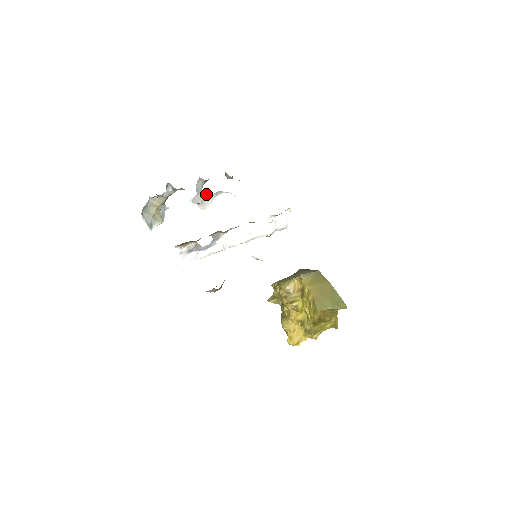
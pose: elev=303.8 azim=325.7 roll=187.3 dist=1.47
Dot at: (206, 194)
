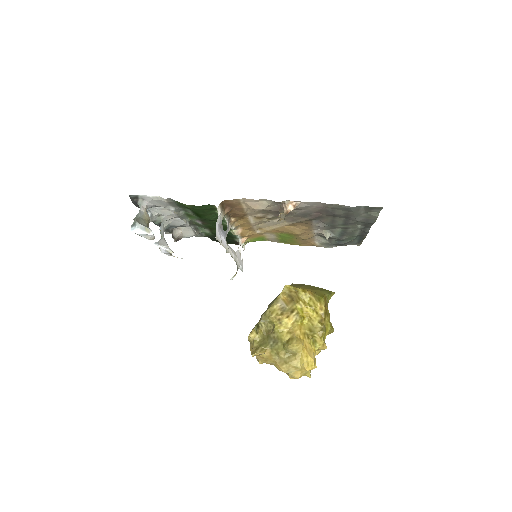
Dot at: occluded
